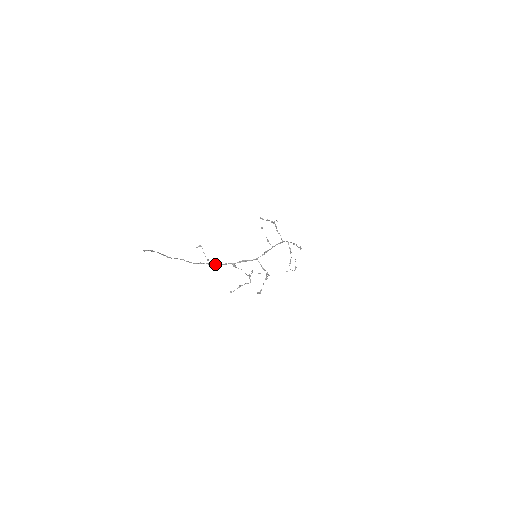
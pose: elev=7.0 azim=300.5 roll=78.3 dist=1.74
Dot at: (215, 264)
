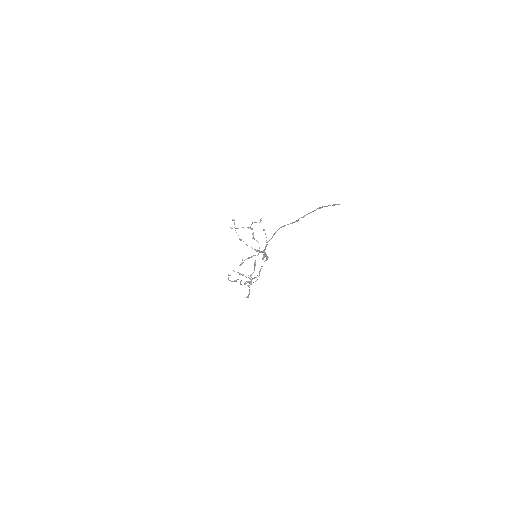
Dot at: (265, 248)
